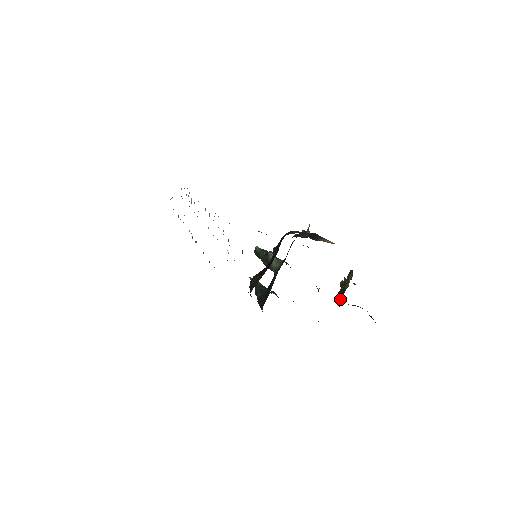
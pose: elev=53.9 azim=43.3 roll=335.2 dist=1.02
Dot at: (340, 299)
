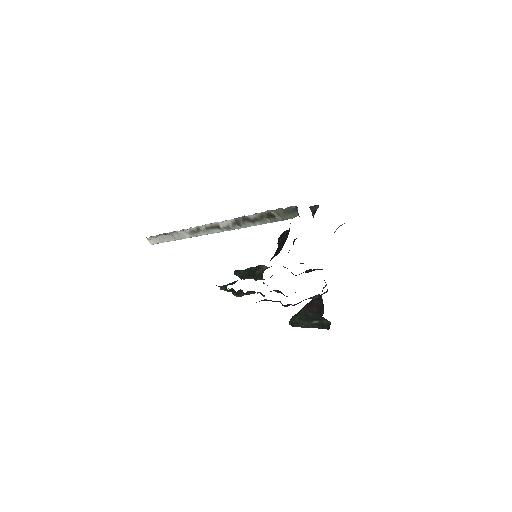
Dot at: occluded
